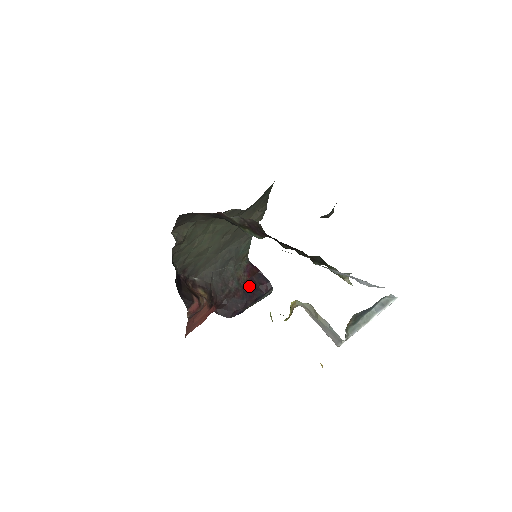
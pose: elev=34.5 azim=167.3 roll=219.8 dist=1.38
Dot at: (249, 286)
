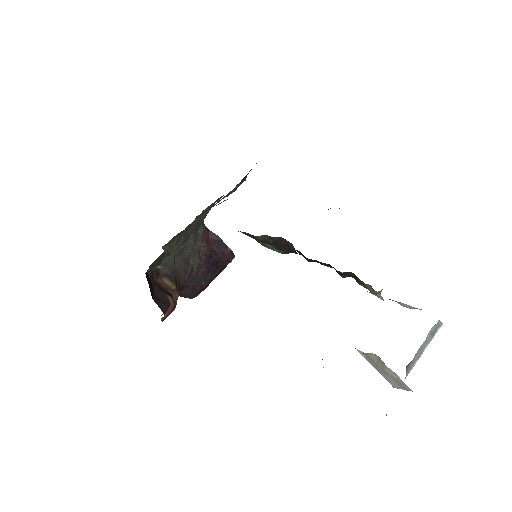
Dot at: (211, 259)
